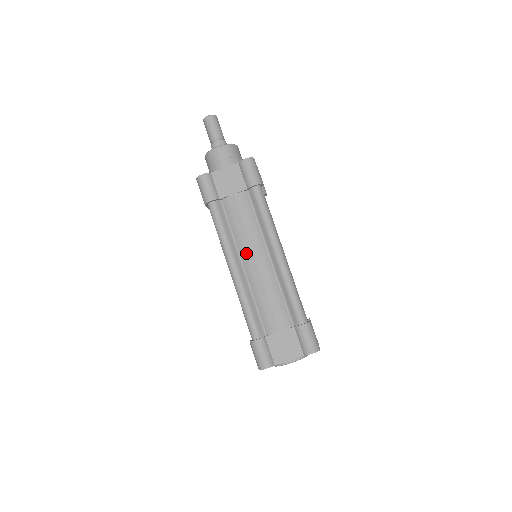
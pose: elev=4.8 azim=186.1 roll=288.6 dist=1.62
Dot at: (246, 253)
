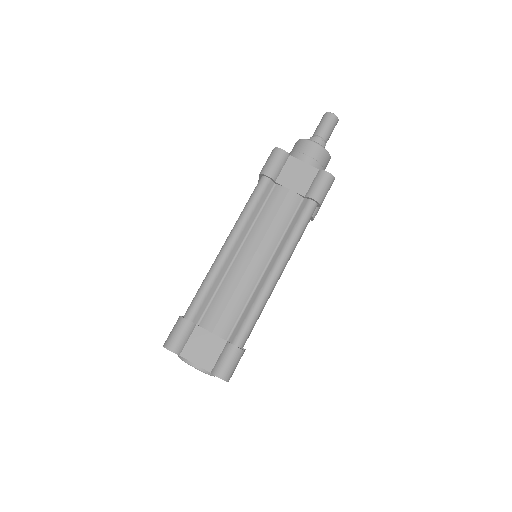
Dot at: (251, 244)
